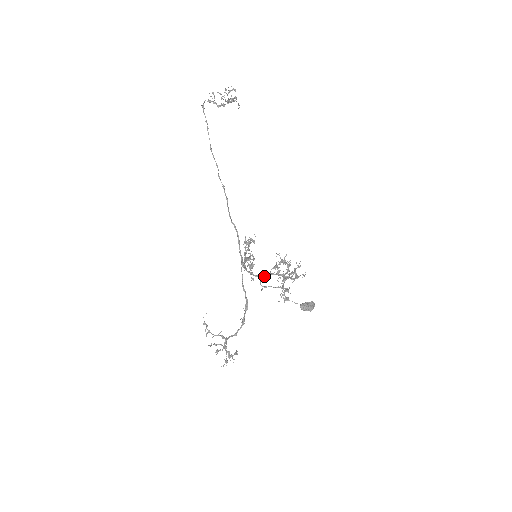
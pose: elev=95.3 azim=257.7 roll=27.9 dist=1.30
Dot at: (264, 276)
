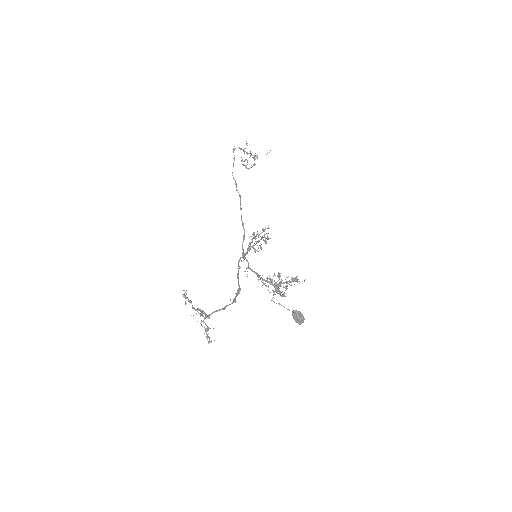
Dot at: occluded
